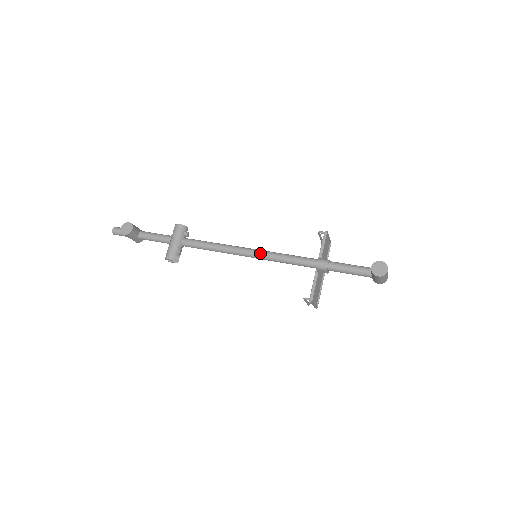
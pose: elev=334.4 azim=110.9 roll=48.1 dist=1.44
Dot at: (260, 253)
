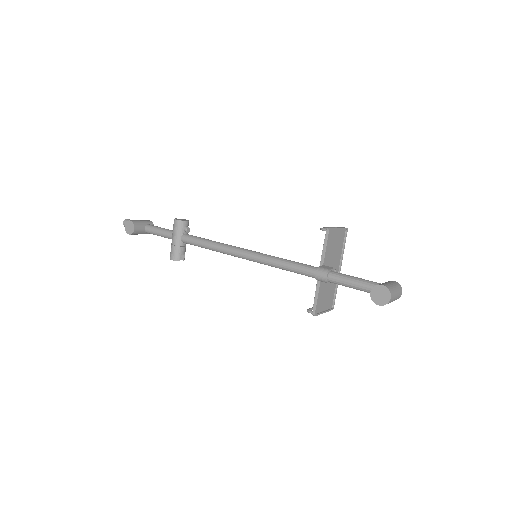
Dot at: (255, 258)
